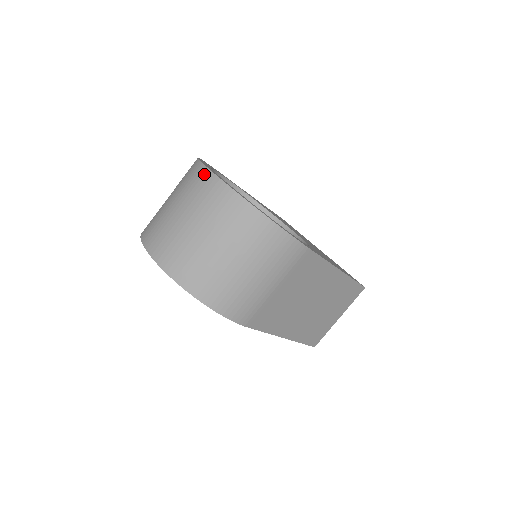
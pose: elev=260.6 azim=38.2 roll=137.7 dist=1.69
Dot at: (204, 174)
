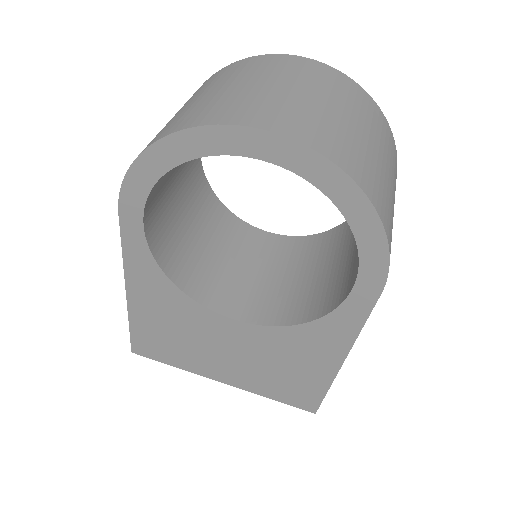
Dot at: (291, 58)
